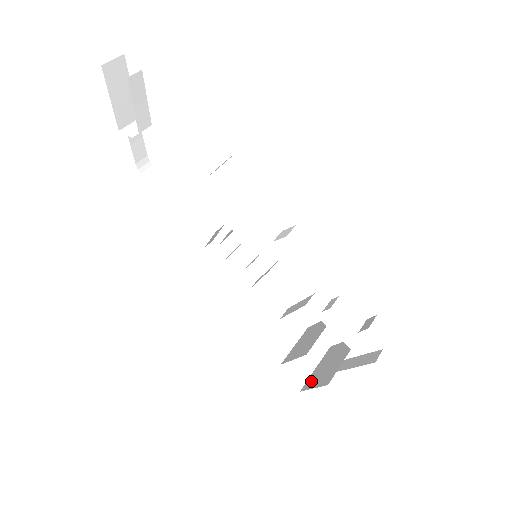
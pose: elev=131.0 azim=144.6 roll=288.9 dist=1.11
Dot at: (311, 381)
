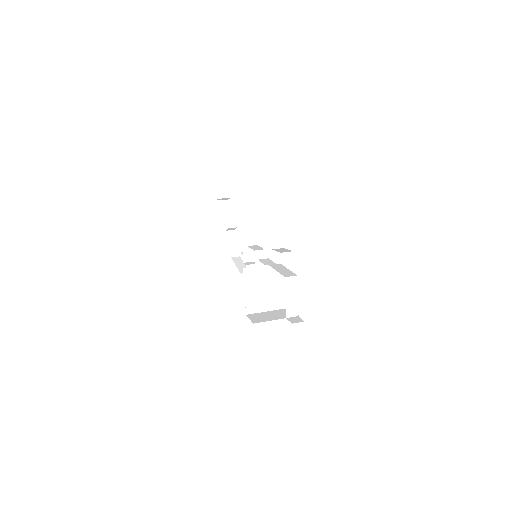
Dot at: occluded
